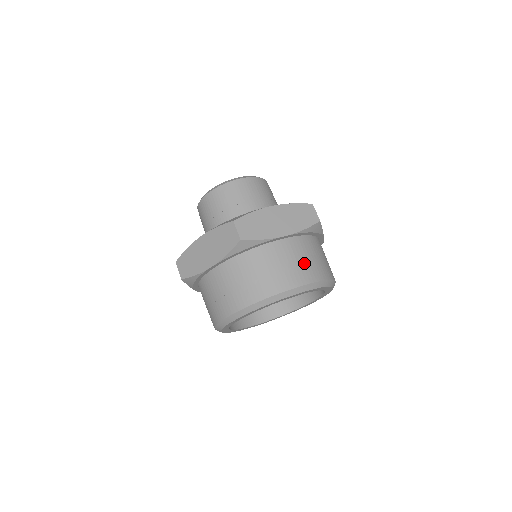
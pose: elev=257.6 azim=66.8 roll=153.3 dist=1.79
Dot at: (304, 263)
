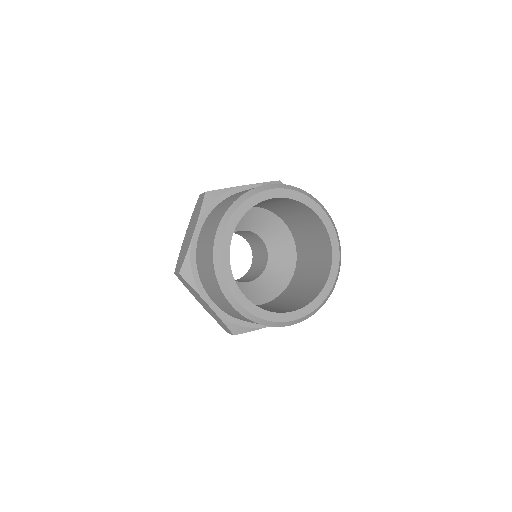
Dot at: occluded
